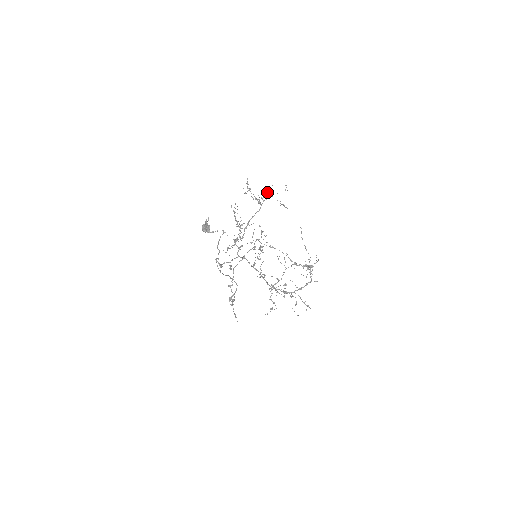
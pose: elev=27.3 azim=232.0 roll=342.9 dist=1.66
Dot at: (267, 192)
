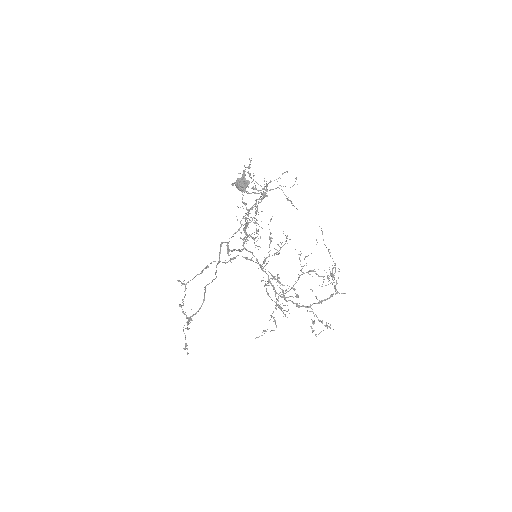
Dot at: occluded
